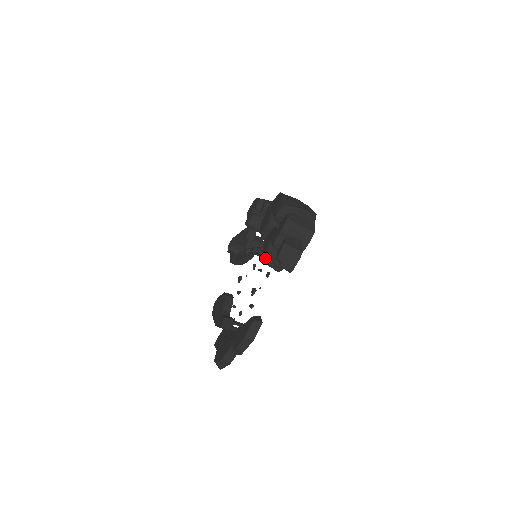
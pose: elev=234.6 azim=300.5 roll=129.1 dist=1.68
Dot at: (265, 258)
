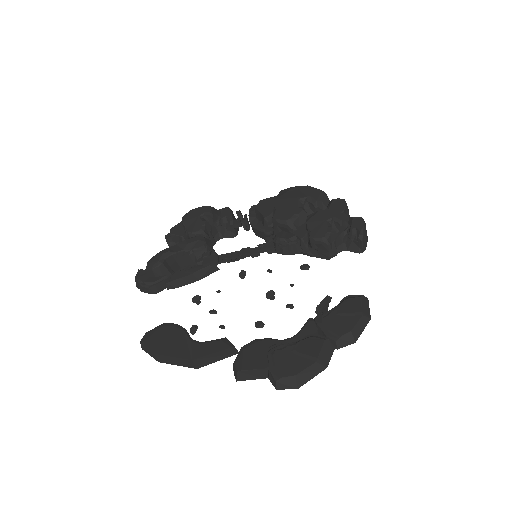
Dot at: (328, 236)
